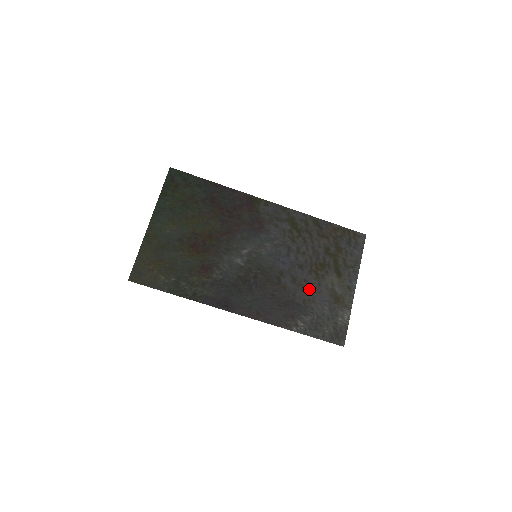
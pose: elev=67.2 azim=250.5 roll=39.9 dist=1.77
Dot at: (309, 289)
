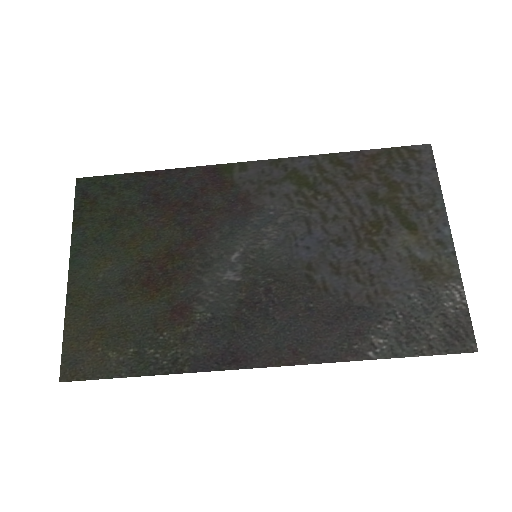
Dot at: (369, 274)
